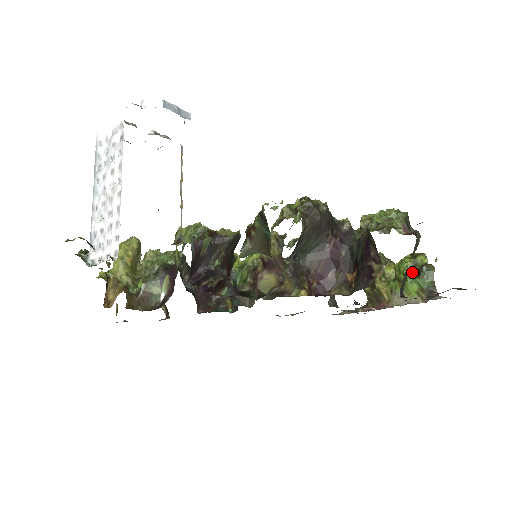
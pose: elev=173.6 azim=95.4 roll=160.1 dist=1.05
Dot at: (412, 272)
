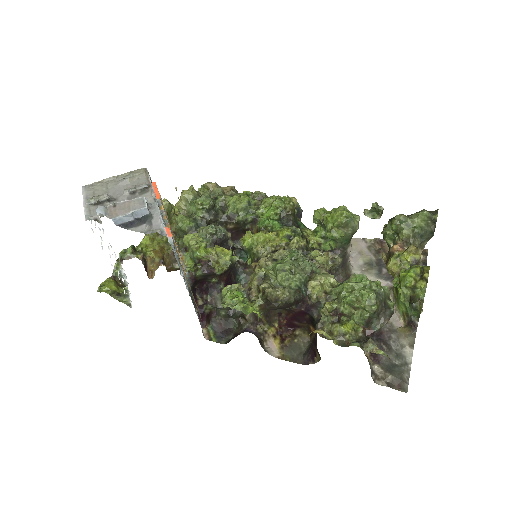
Dot at: (408, 294)
